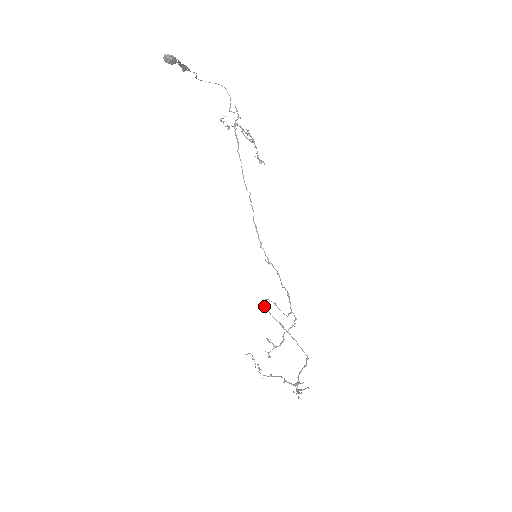
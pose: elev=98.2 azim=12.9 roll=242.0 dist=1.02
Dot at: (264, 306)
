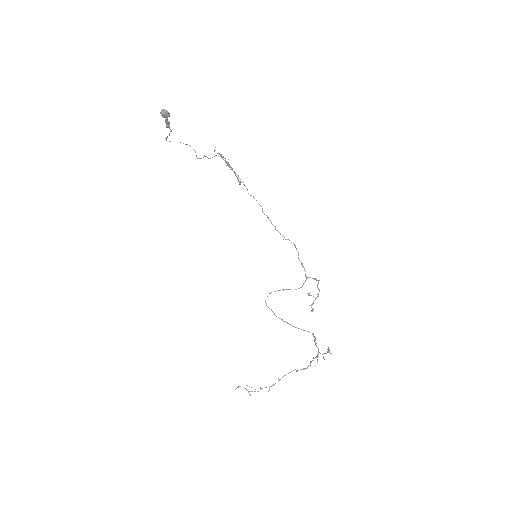
Dot at: (266, 304)
